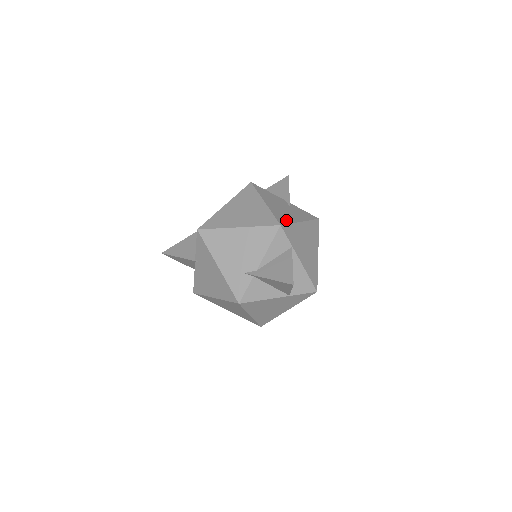
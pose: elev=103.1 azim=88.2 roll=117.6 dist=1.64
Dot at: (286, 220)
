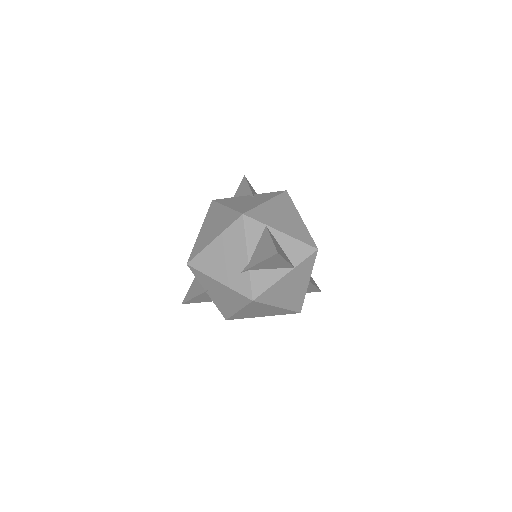
Dot at: (249, 208)
